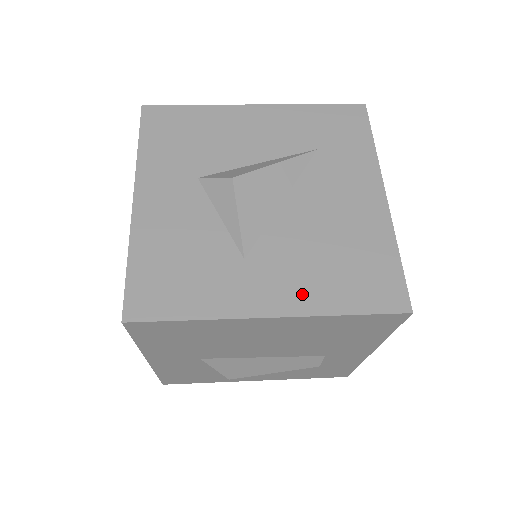
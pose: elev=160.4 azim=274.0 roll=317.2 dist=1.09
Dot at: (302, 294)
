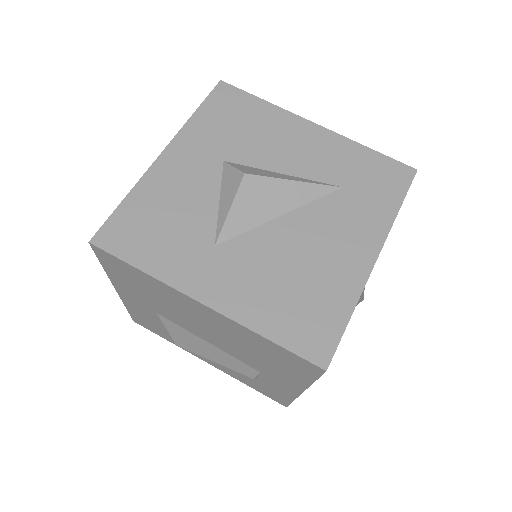
Dot at: (242, 300)
